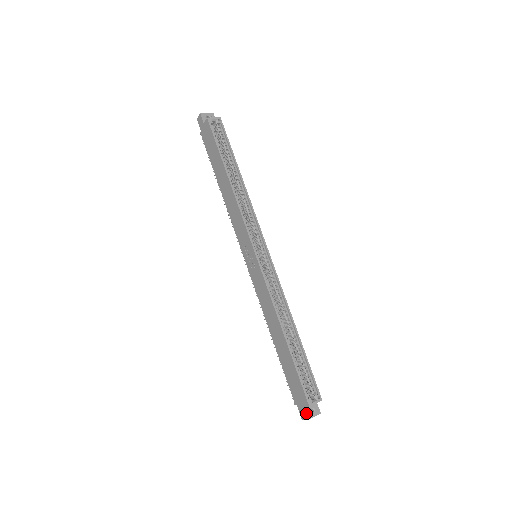
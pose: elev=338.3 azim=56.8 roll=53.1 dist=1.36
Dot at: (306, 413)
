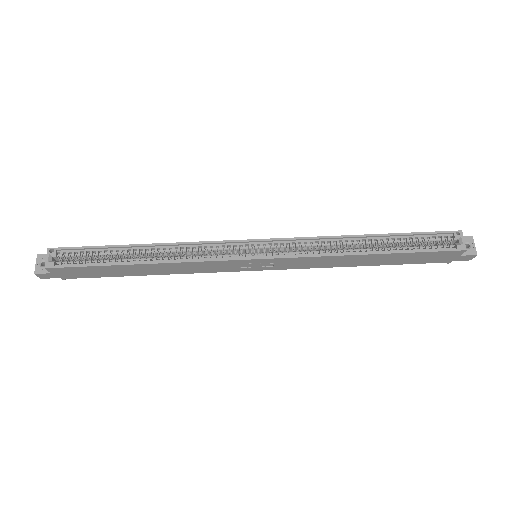
Dot at: (469, 255)
